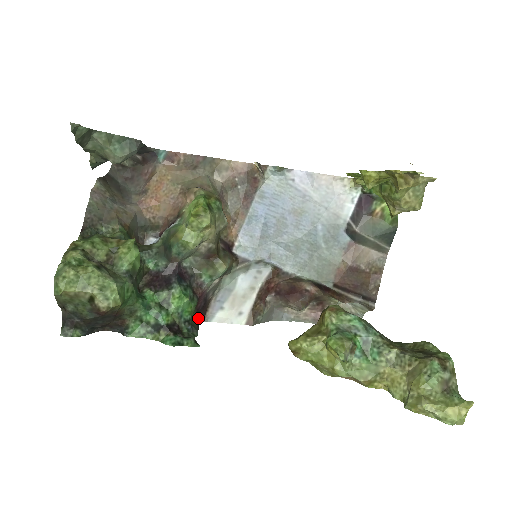
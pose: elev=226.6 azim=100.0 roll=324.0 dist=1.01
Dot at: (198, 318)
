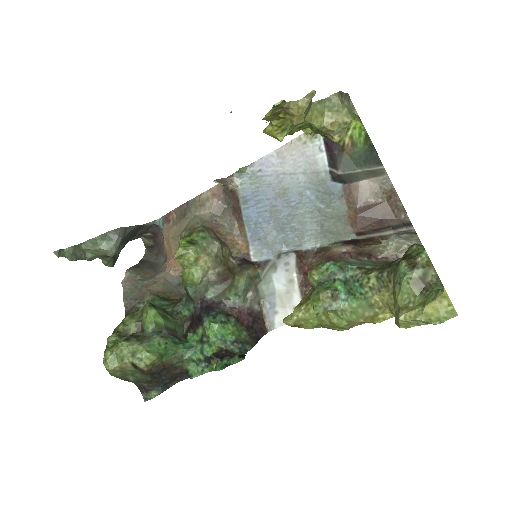
Dot at: (253, 333)
